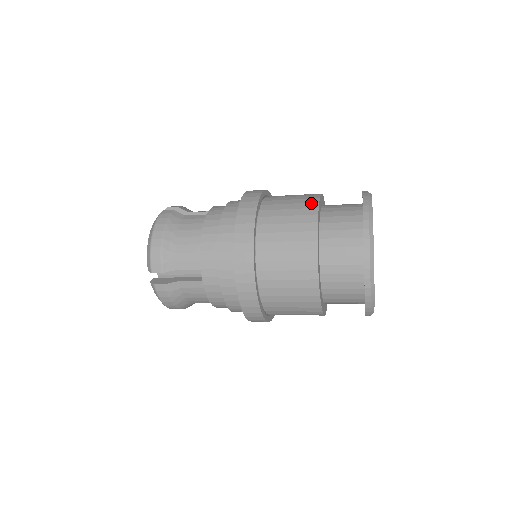
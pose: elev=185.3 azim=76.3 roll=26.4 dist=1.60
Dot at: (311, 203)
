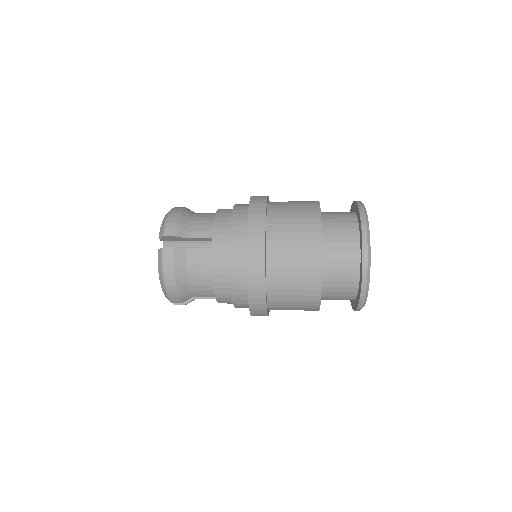
Dot at: occluded
